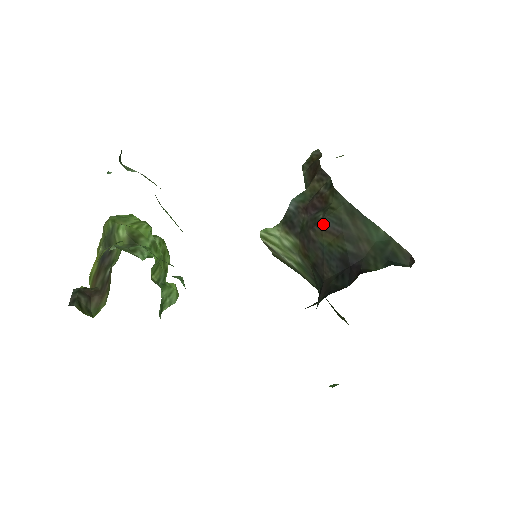
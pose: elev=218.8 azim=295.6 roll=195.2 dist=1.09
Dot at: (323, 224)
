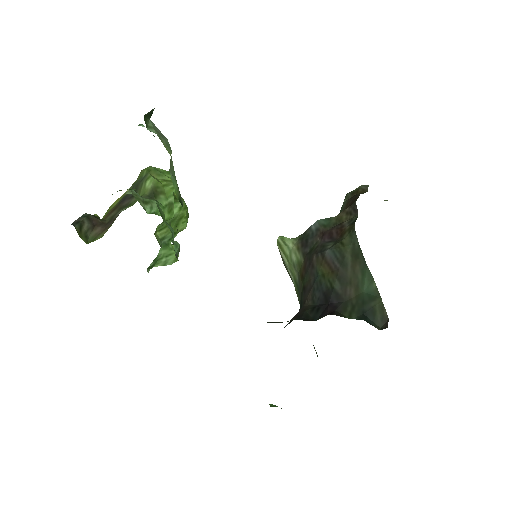
Dot at: (326, 254)
